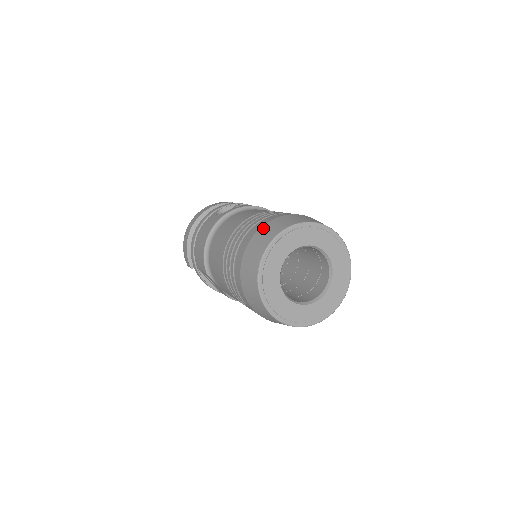
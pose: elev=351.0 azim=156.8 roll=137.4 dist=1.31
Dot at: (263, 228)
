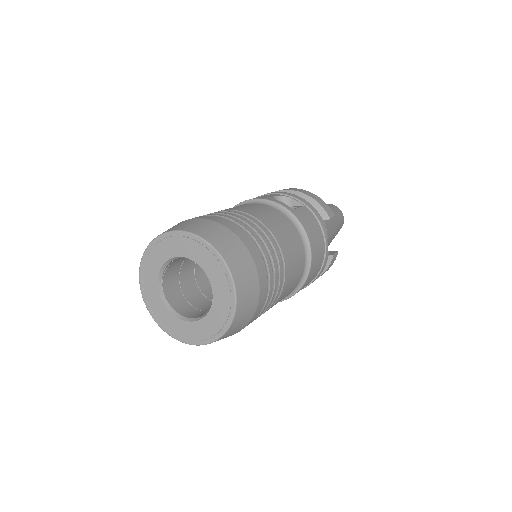
Dot at: (201, 220)
